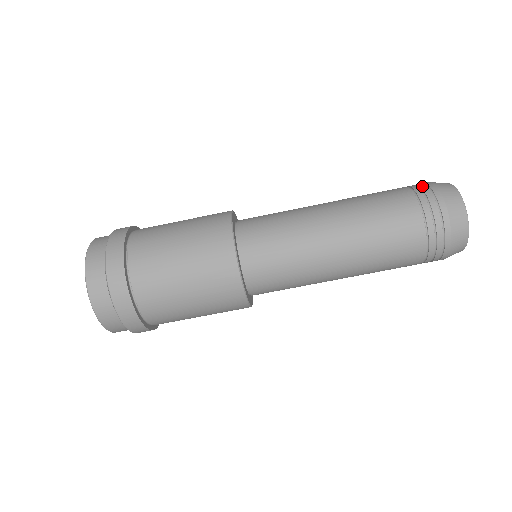
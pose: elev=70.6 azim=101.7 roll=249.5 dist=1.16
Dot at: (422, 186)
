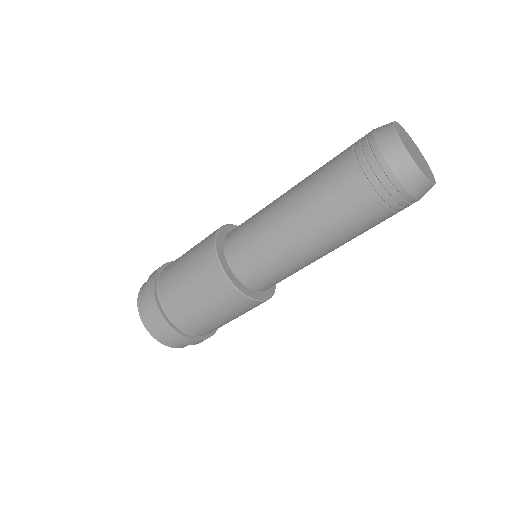
Dot at: (362, 139)
